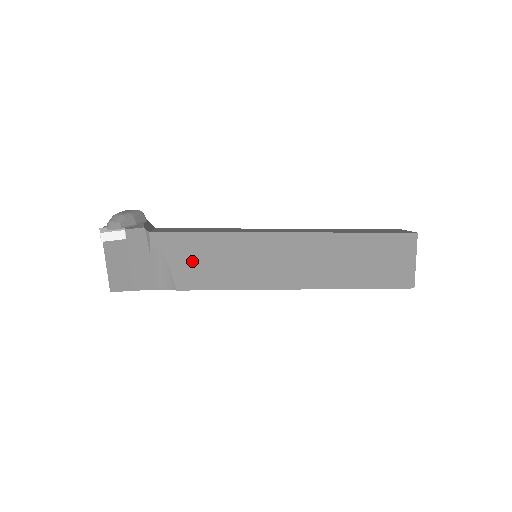
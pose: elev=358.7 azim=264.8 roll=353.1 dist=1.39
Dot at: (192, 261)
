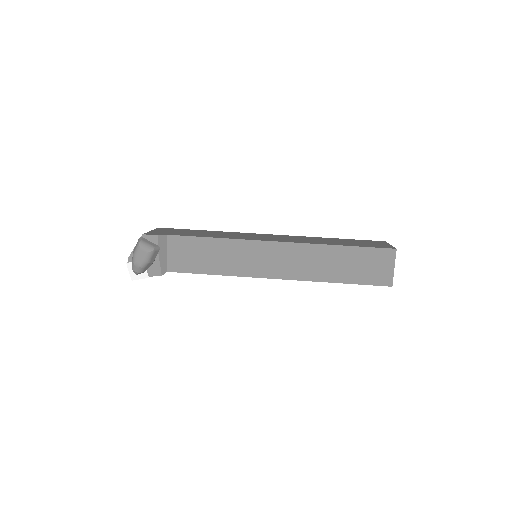
Dot at: occluded
